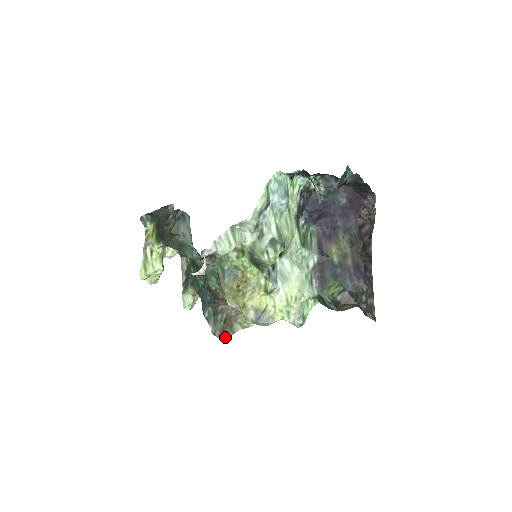
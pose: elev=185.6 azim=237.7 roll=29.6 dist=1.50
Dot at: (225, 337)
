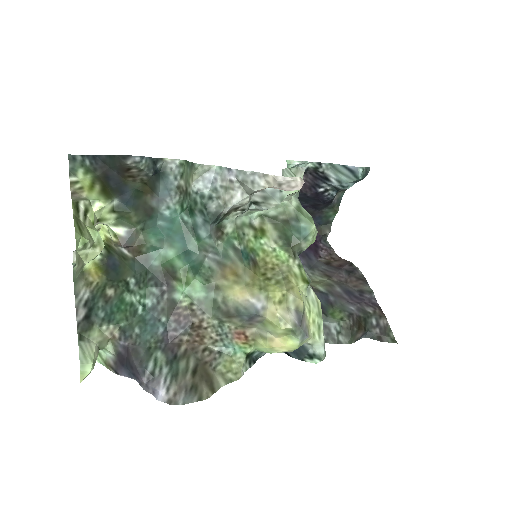
Dot at: (200, 400)
